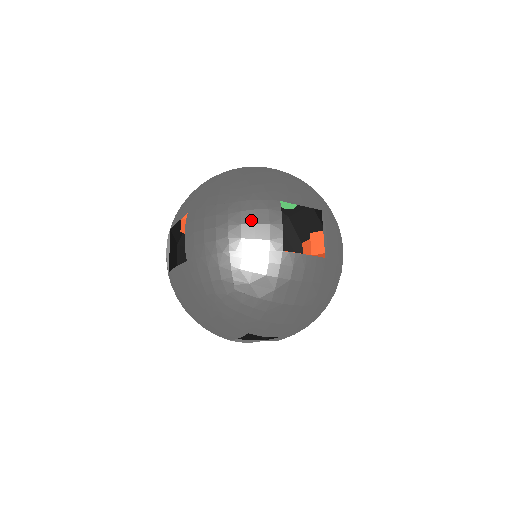
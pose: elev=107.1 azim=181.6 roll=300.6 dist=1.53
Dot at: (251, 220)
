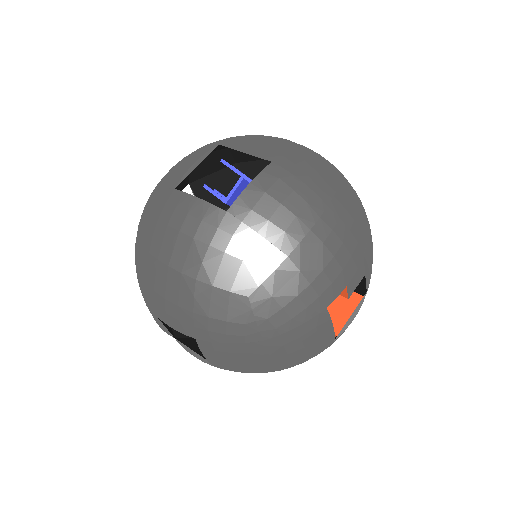
Dot at: (180, 162)
